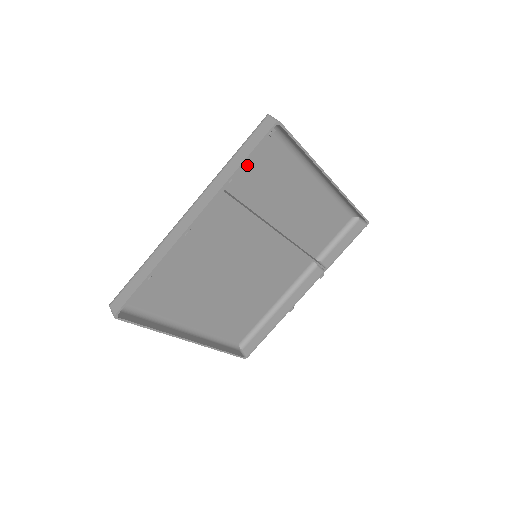
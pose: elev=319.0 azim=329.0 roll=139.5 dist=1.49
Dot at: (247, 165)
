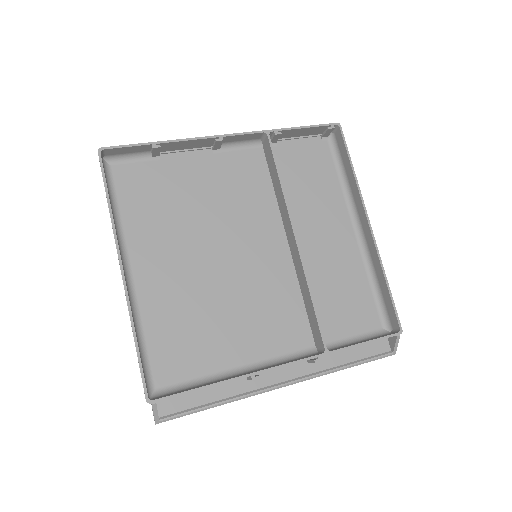
Dot at: (297, 156)
